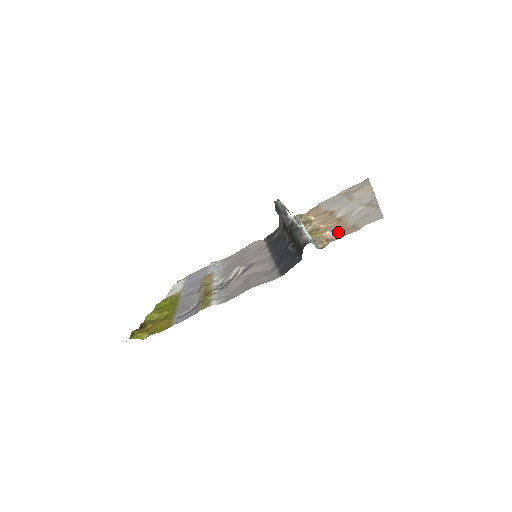
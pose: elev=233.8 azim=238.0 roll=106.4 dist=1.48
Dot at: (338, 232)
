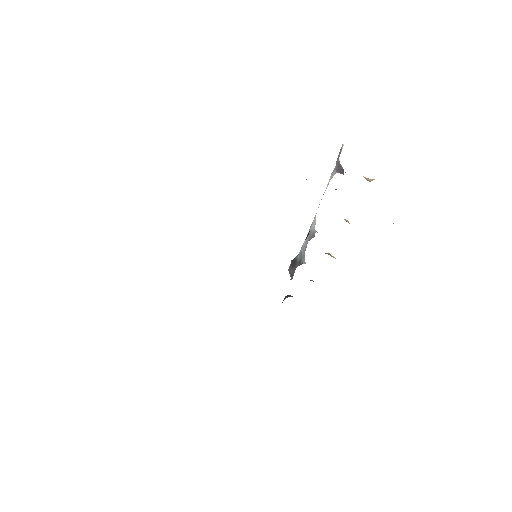
Dot at: occluded
